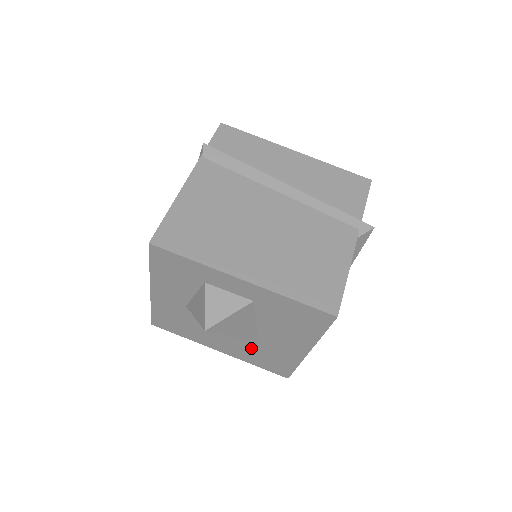
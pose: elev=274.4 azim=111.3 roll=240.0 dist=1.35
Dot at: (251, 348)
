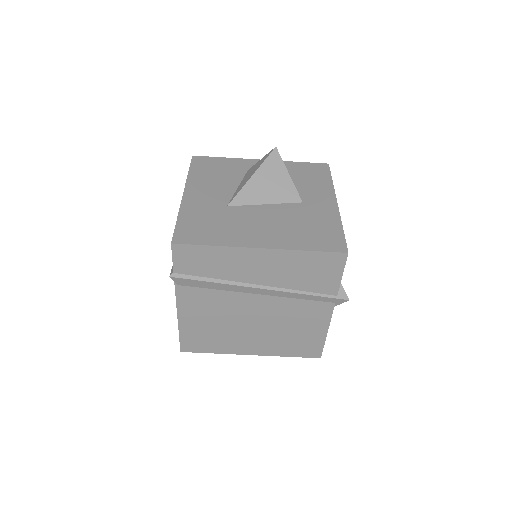
Dot at: occluded
